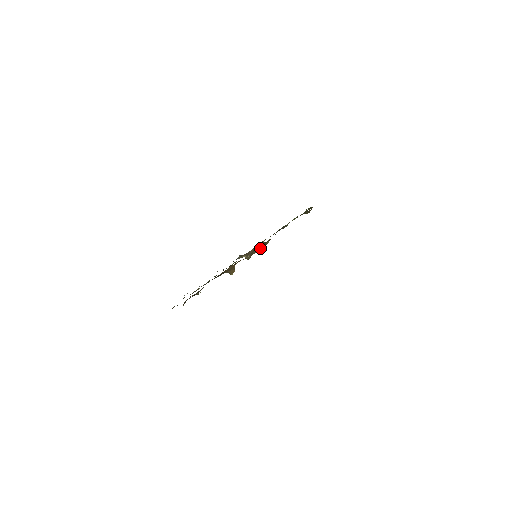
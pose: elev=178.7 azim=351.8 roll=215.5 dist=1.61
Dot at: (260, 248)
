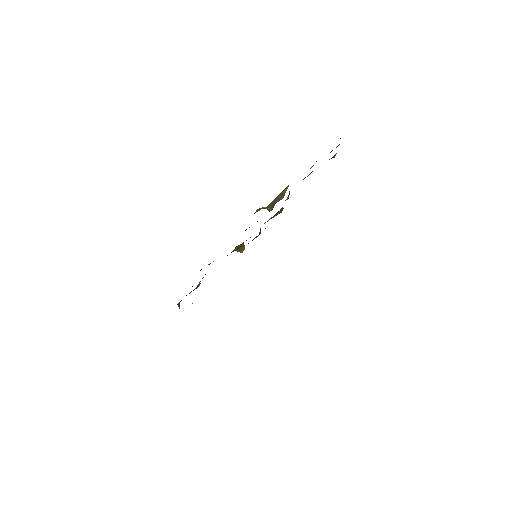
Dot at: occluded
